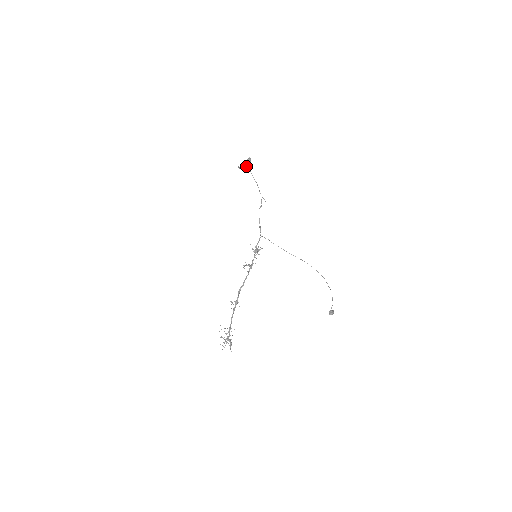
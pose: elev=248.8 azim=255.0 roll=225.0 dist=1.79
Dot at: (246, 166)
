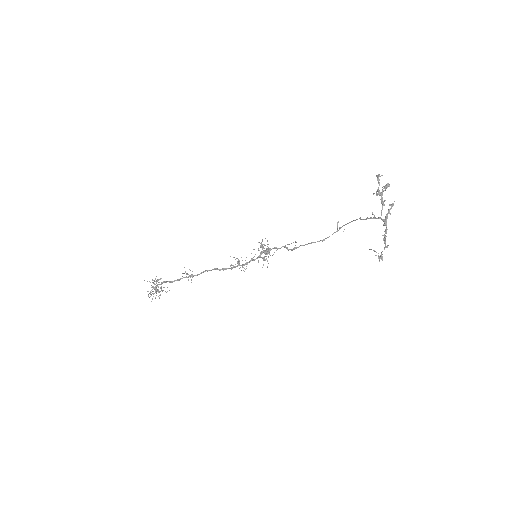
Dot at: (388, 184)
